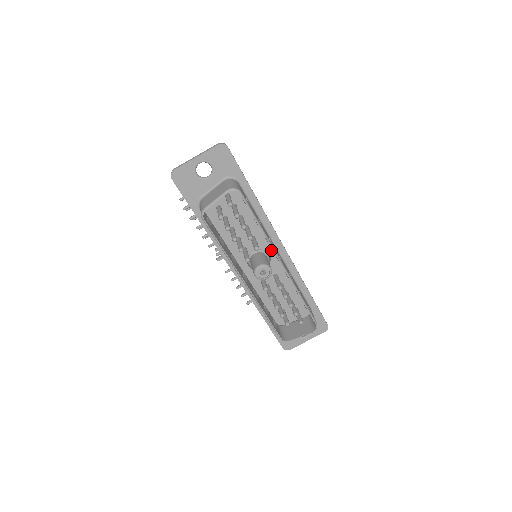
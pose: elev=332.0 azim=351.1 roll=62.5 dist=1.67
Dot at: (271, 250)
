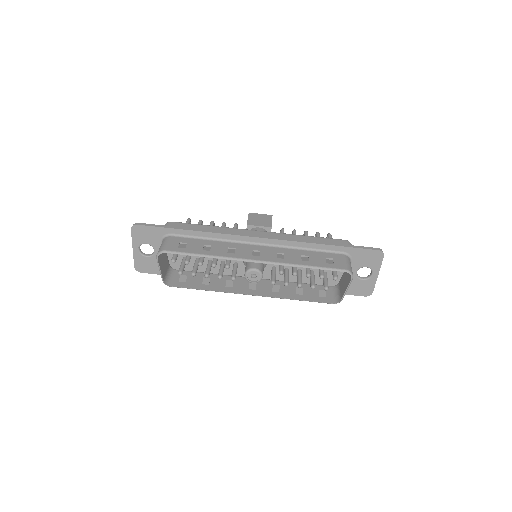
Dot at: occluded
